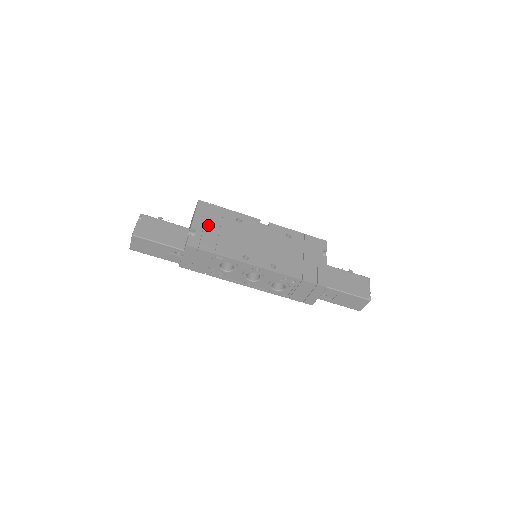
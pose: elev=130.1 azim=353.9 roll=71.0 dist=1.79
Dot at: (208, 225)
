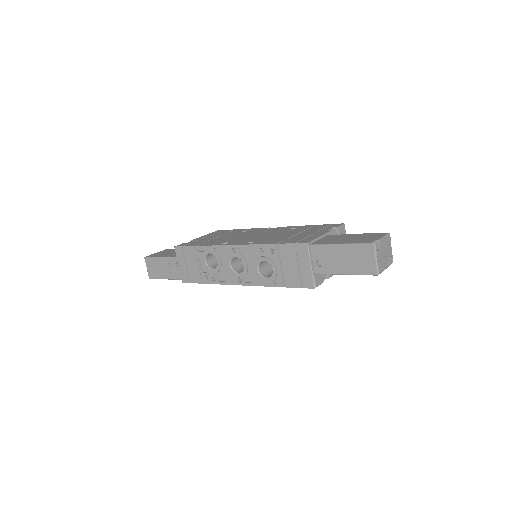
Dot at: (209, 237)
